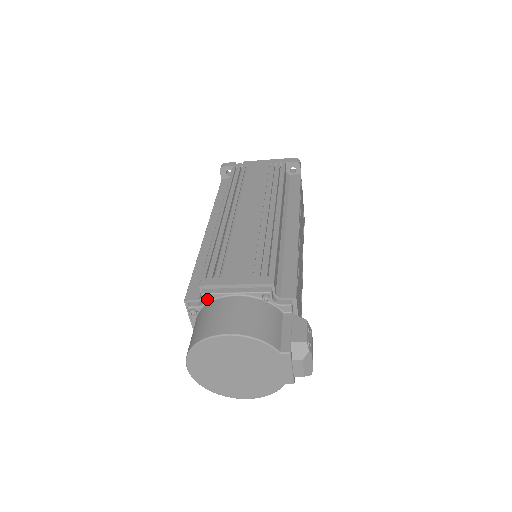
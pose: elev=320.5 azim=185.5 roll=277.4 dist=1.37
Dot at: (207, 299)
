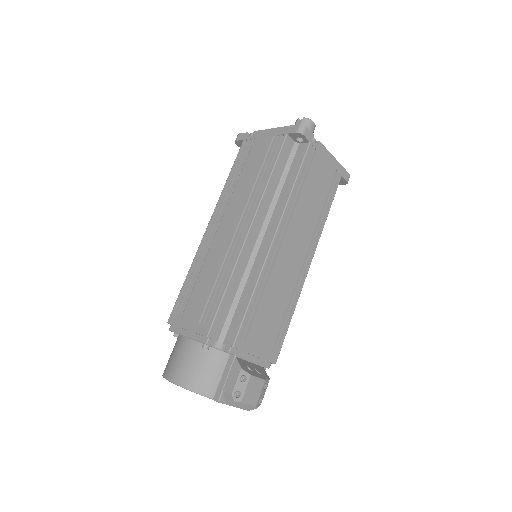
Dot at: occluded
